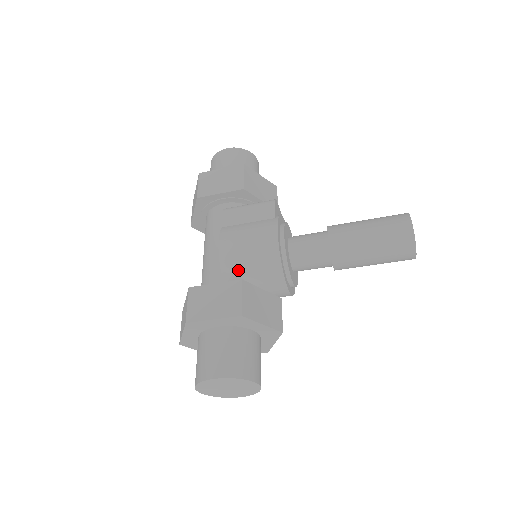
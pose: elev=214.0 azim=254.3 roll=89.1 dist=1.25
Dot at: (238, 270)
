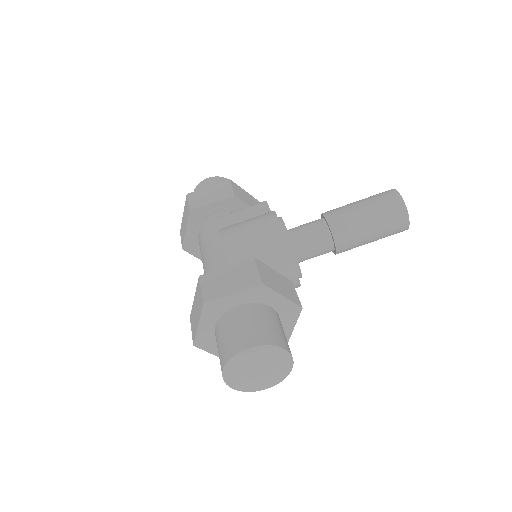
Dot at: (245, 258)
